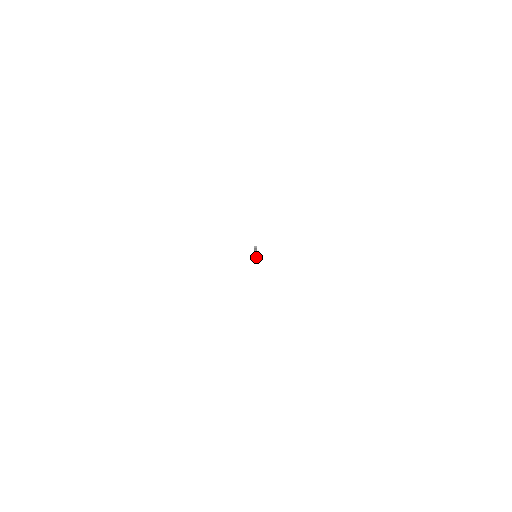
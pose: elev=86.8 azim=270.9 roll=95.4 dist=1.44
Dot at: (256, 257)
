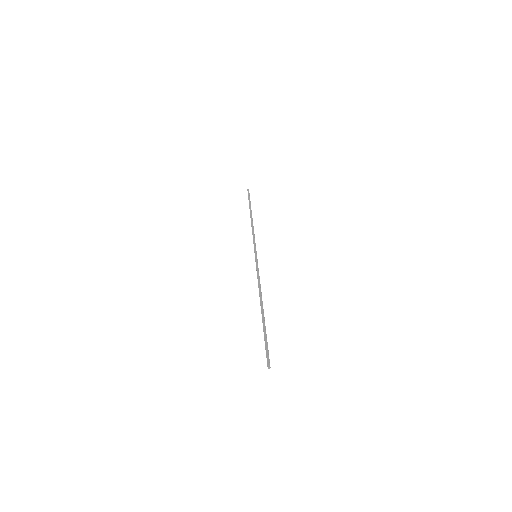
Dot at: (255, 248)
